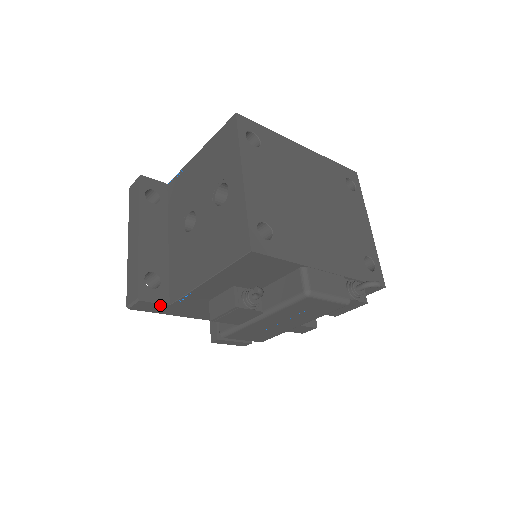
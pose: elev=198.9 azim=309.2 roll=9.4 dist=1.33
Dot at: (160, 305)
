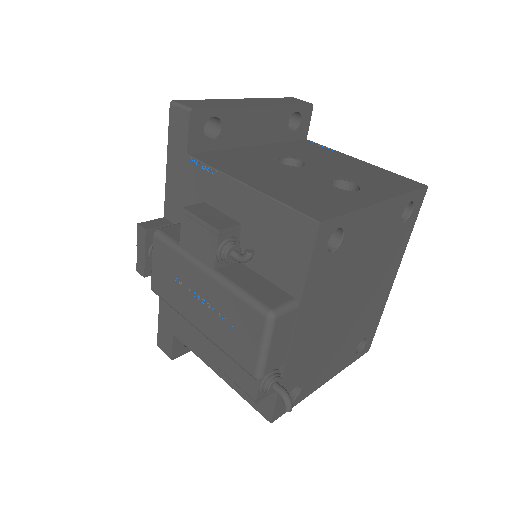
Dot at: (185, 142)
